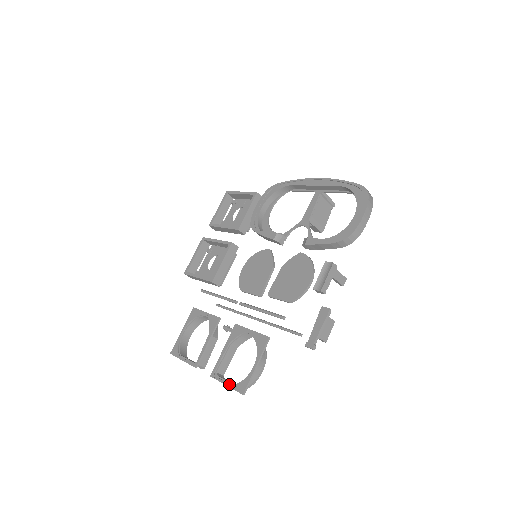
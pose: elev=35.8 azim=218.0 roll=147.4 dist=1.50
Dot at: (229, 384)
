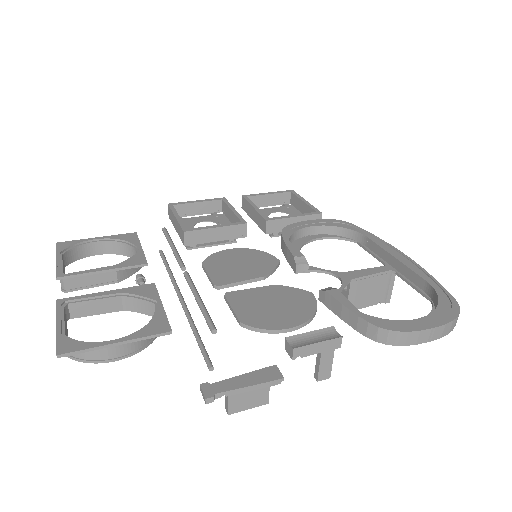
Dot at: (61, 328)
